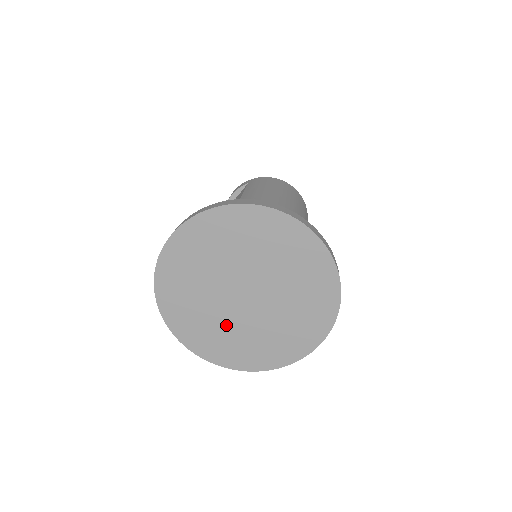
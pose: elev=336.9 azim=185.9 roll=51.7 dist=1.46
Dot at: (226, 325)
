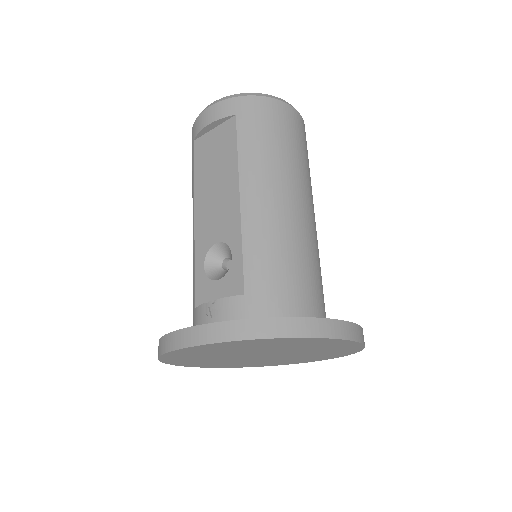
Dot at: (234, 361)
